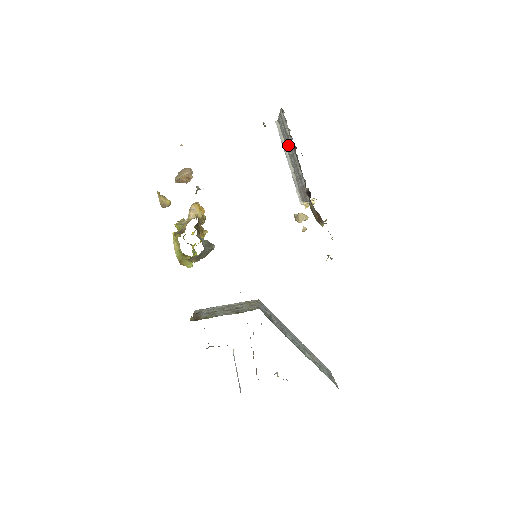
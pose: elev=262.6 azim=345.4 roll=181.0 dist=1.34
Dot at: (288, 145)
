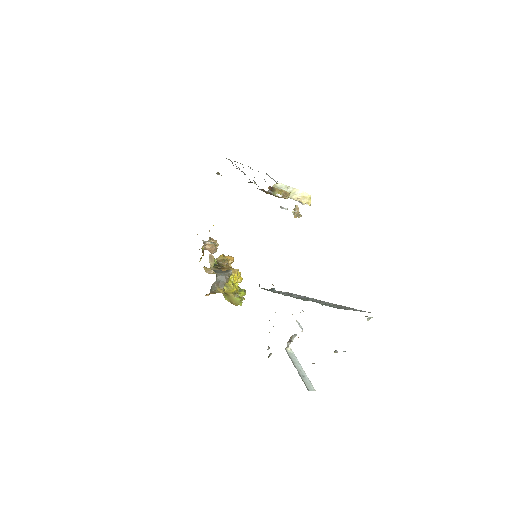
Dot at: occluded
